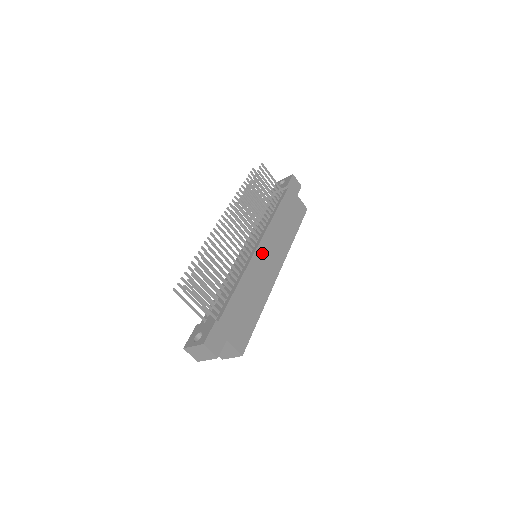
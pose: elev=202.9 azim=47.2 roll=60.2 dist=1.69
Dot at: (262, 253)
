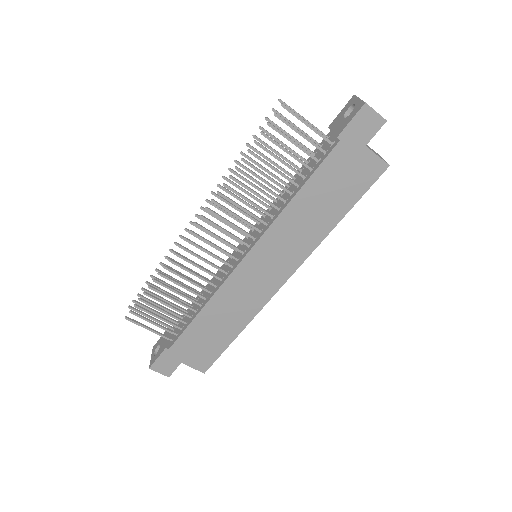
Dot at: (250, 267)
